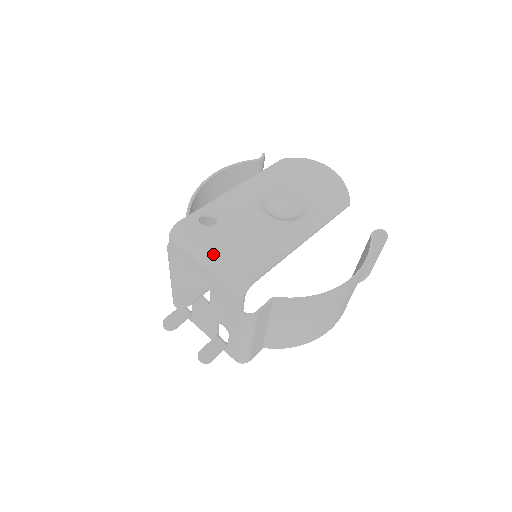
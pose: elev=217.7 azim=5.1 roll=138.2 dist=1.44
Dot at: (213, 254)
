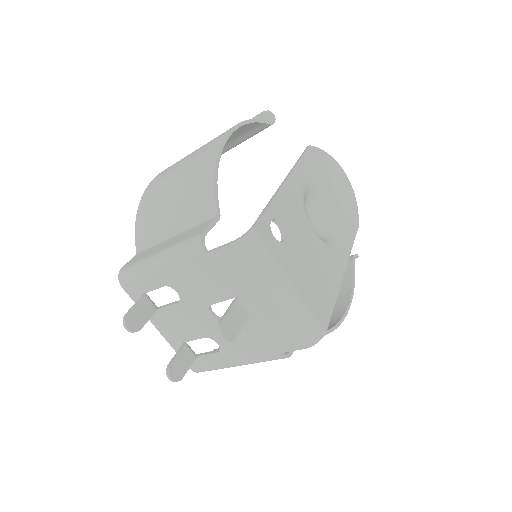
Dot at: (291, 288)
